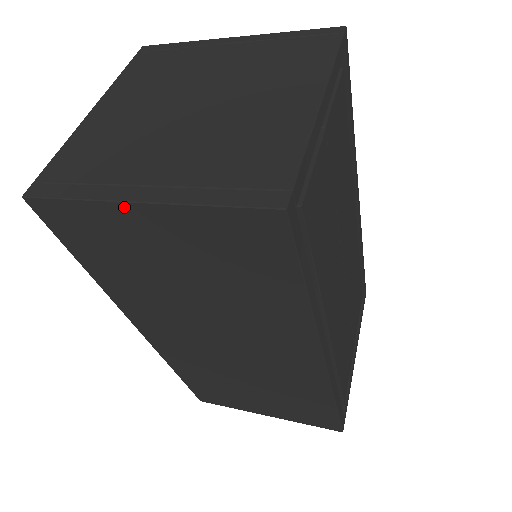
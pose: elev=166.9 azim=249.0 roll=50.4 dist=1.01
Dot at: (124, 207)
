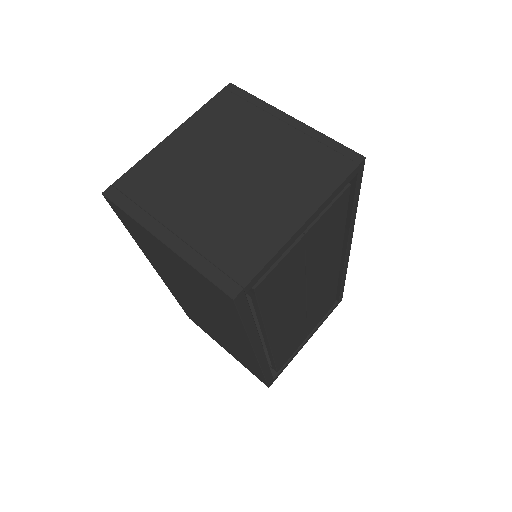
Dot at: (155, 237)
